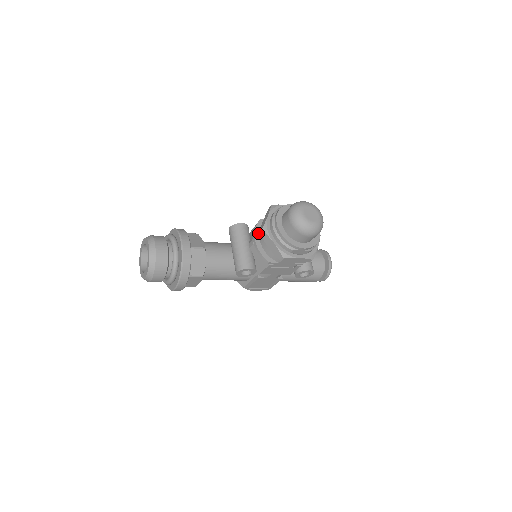
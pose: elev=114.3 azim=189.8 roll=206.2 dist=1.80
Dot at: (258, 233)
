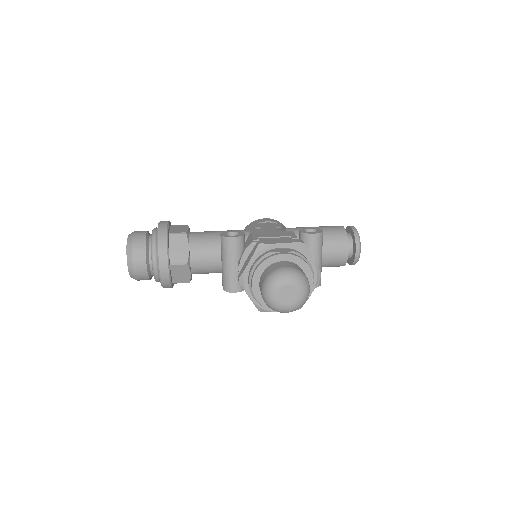
Dot at: occluded
